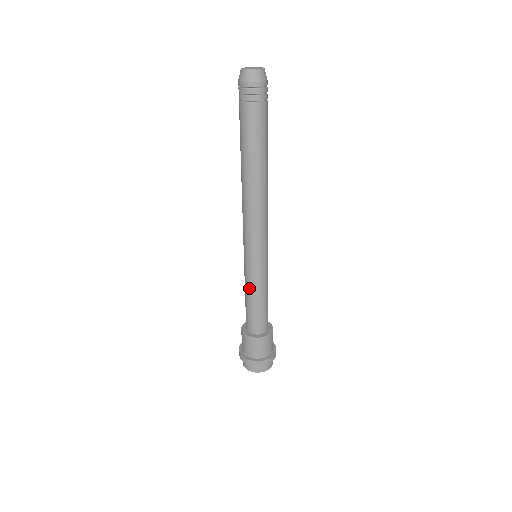
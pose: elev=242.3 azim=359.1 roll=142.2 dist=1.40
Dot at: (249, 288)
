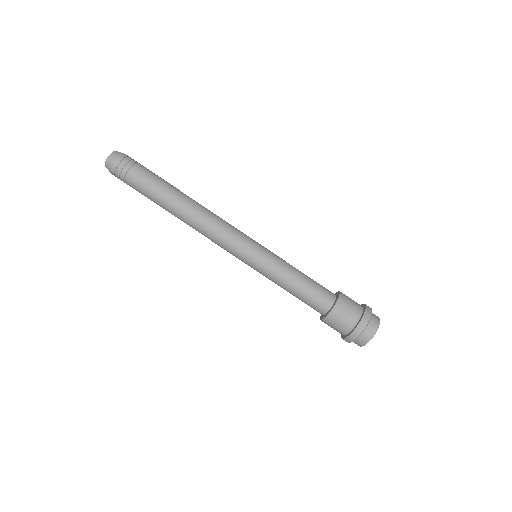
Dot at: (285, 271)
